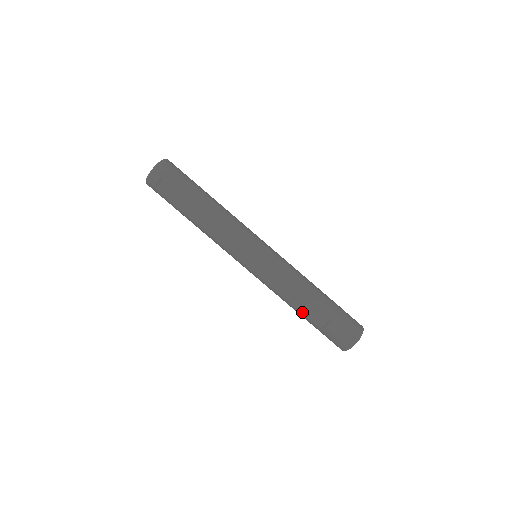
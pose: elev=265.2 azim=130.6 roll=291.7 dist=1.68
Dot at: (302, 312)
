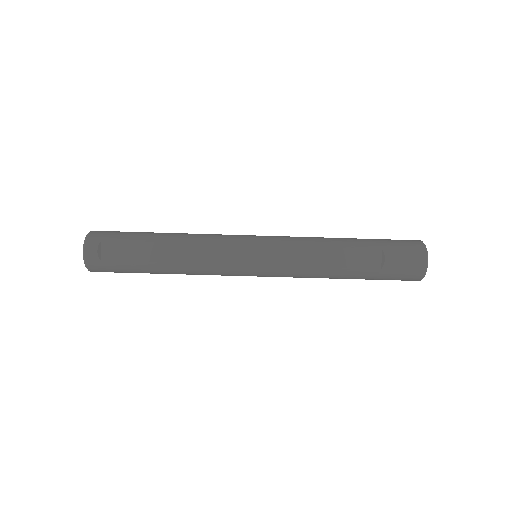
Dot at: (349, 267)
